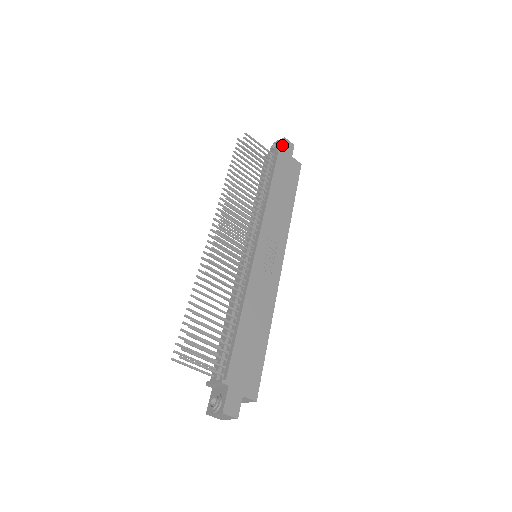
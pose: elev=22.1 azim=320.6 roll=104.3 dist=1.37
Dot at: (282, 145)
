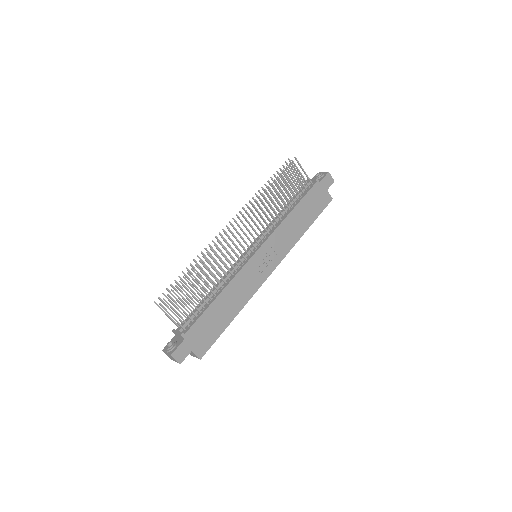
Dot at: (323, 178)
